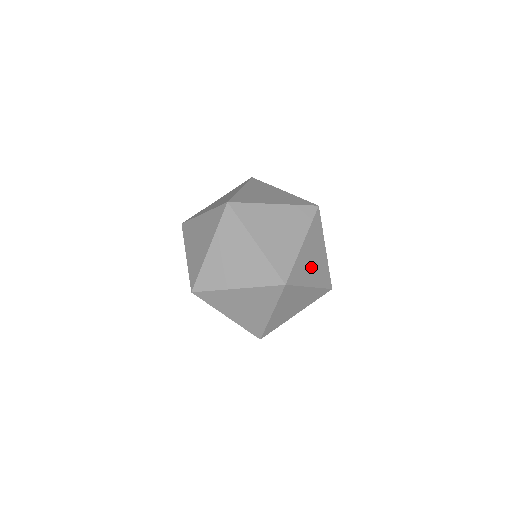
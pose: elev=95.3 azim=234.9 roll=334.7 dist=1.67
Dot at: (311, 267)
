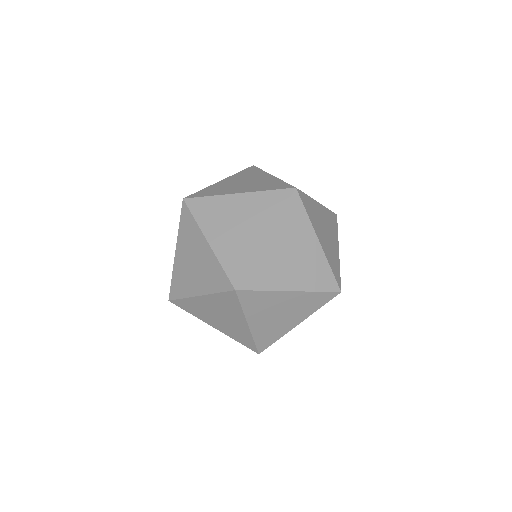
Dot at: occluded
